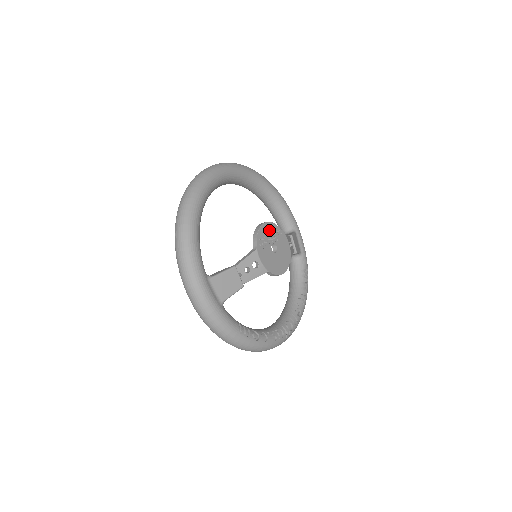
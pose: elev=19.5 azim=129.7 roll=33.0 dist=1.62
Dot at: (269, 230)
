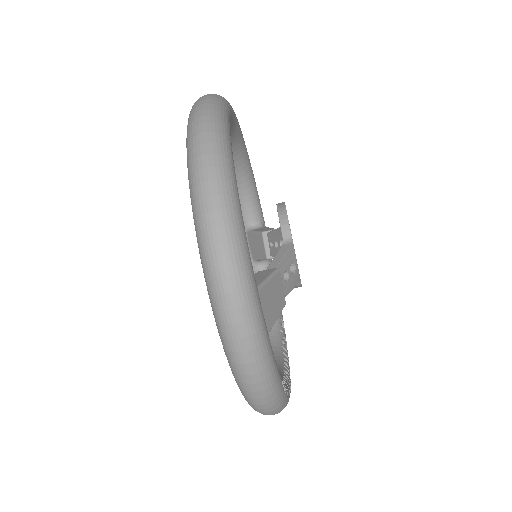
Dot at: occluded
